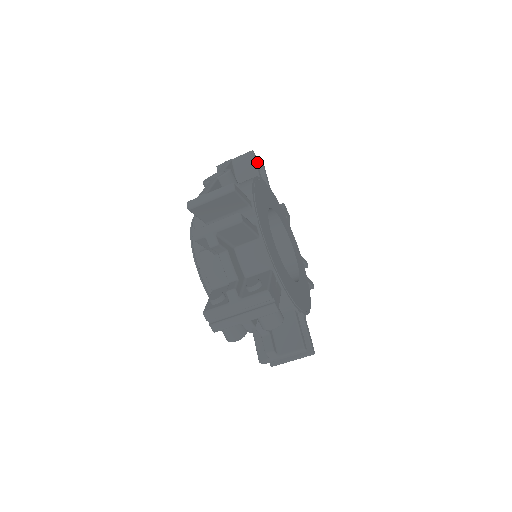
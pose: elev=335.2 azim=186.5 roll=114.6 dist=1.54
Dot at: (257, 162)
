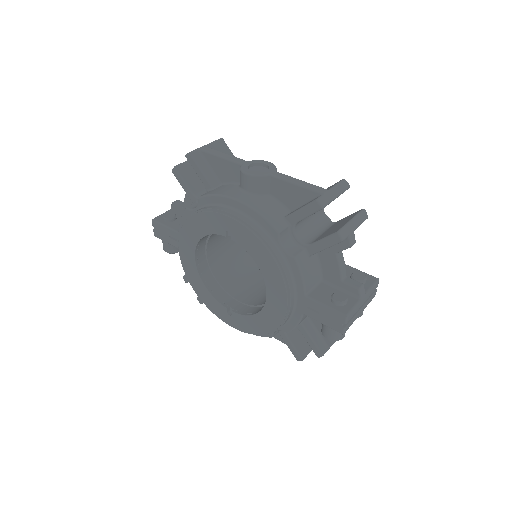
Dot at: occluded
